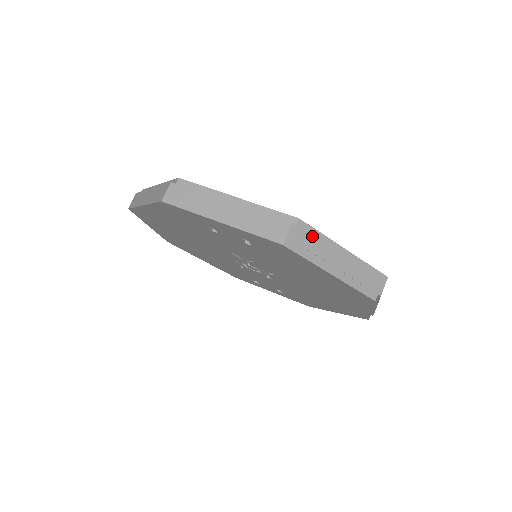
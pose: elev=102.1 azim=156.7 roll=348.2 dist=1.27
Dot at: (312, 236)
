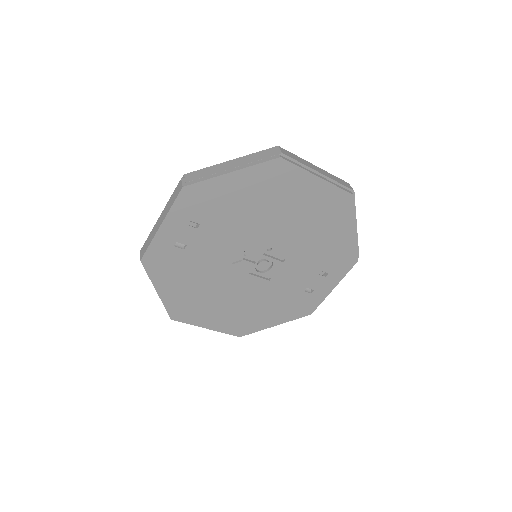
Dot at: (200, 173)
